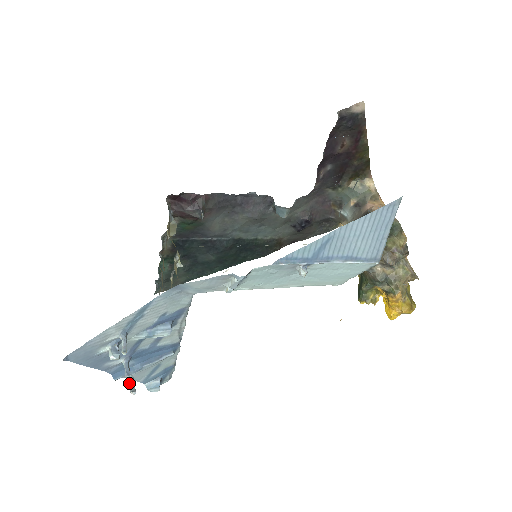
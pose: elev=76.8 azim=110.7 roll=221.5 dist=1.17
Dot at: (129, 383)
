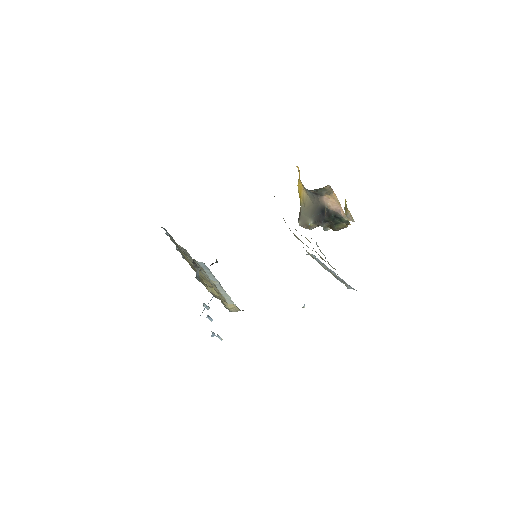
Dot at: occluded
